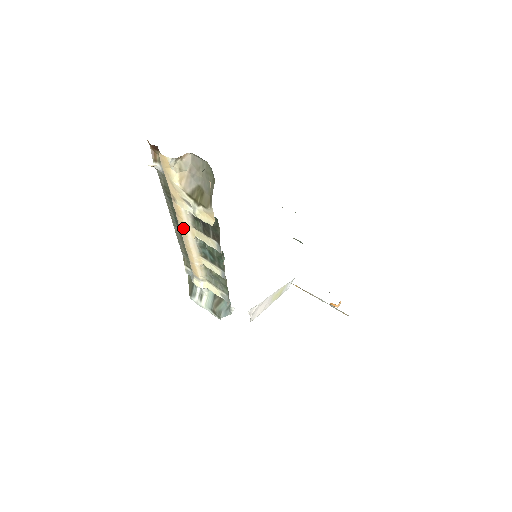
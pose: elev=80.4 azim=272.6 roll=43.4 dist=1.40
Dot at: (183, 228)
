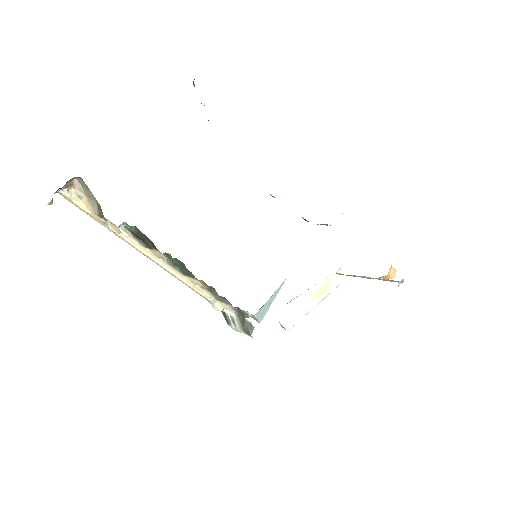
Dot at: (142, 253)
